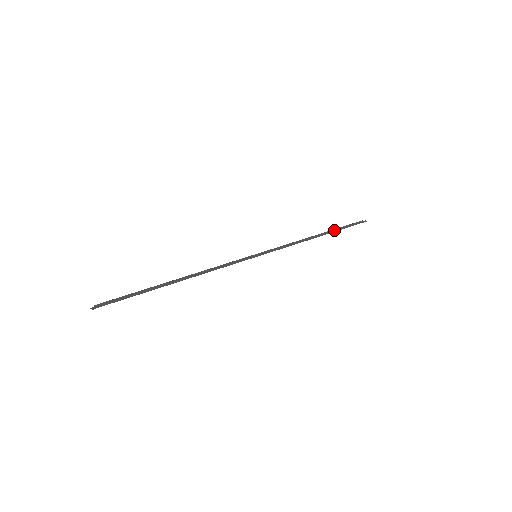
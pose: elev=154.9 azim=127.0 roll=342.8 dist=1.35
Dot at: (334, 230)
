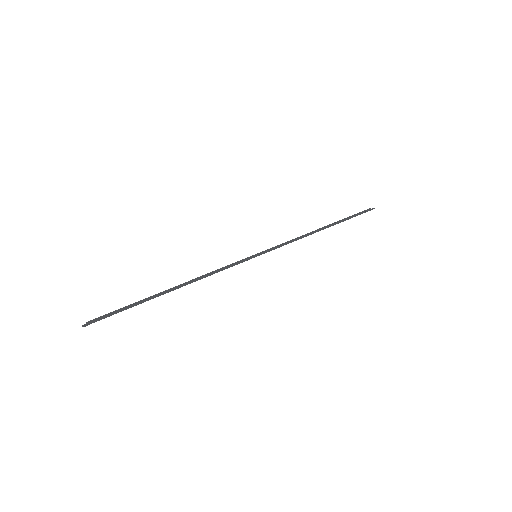
Dot at: (339, 221)
